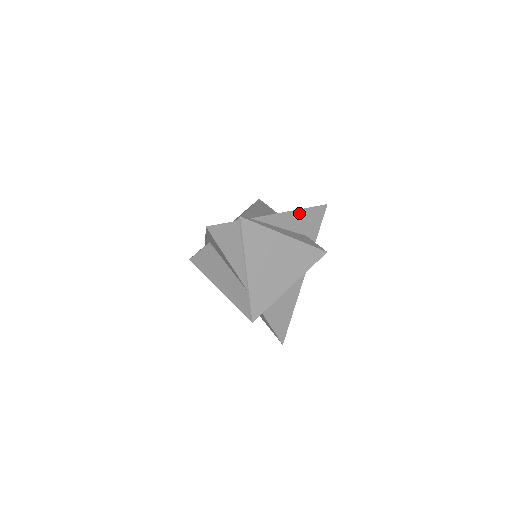
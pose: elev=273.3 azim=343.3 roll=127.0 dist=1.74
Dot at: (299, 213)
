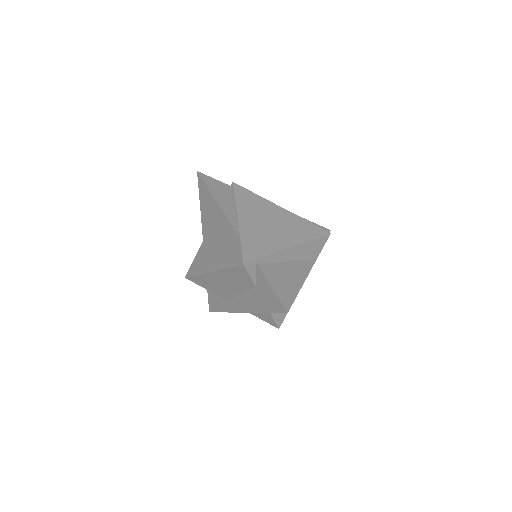
Dot at: occluded
